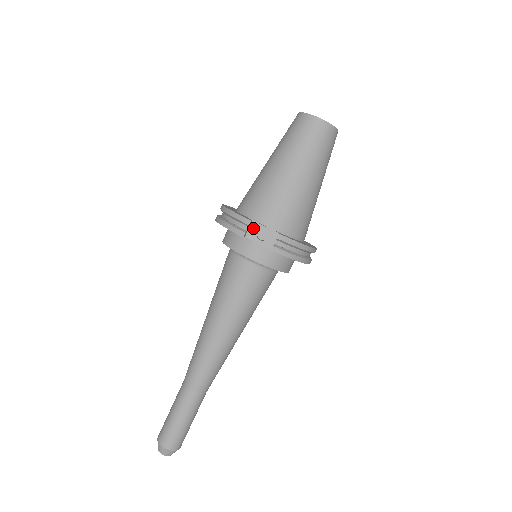
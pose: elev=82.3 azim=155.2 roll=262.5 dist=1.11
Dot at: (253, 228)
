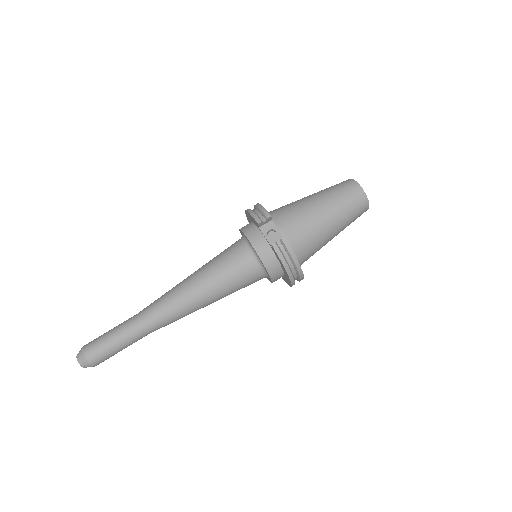
Dot at: (269, 225)
